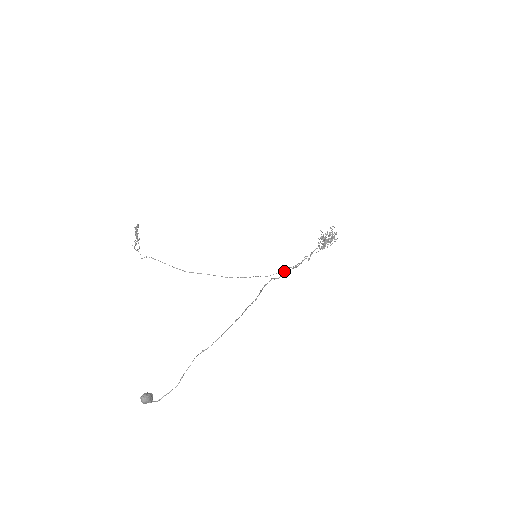
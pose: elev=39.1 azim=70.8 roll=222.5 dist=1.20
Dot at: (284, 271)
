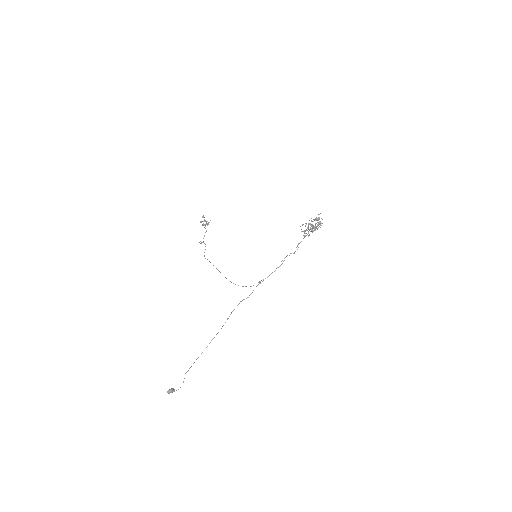
Dot at: occluded
